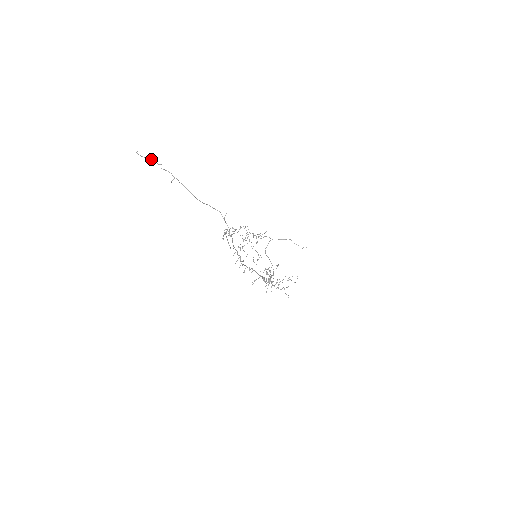
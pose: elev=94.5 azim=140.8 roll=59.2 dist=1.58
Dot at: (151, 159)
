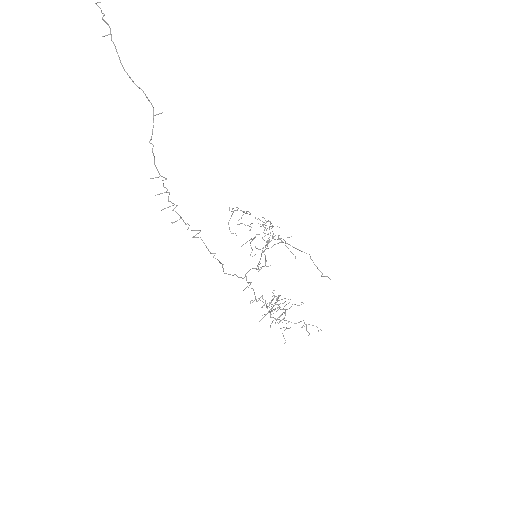
Dot at: occluded
